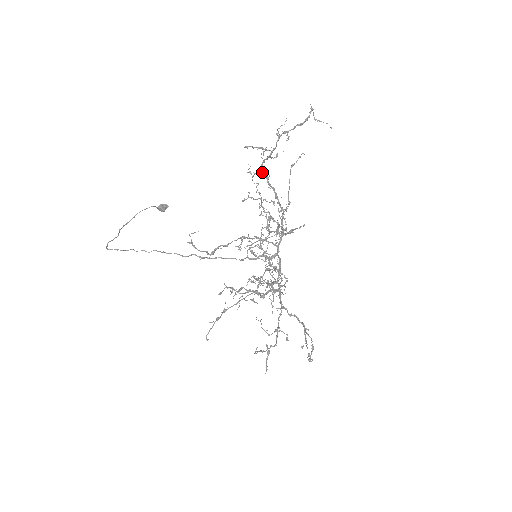
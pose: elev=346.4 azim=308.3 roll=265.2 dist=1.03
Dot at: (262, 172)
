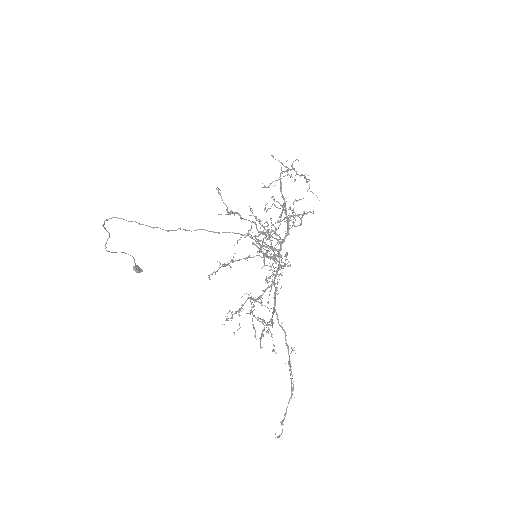
Dot at: (280, 179)
